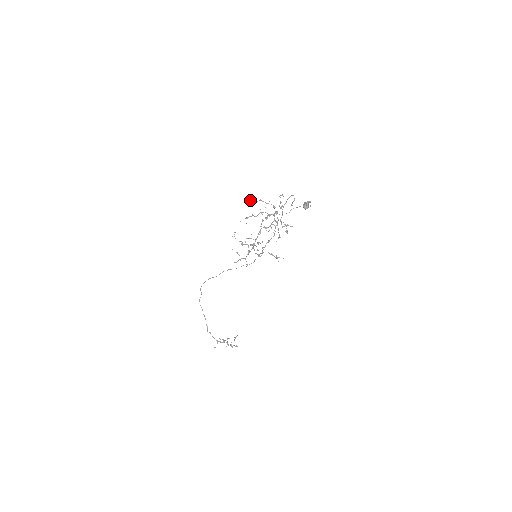
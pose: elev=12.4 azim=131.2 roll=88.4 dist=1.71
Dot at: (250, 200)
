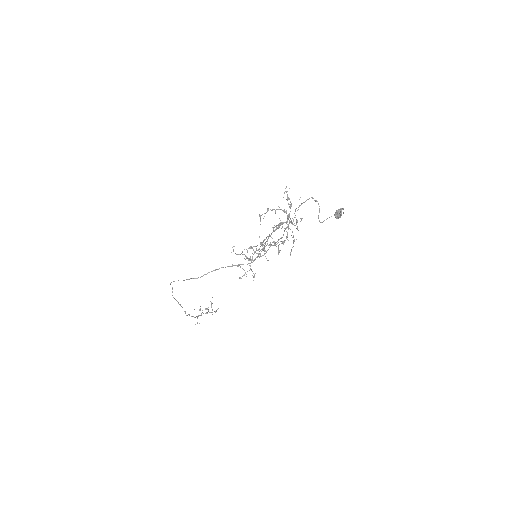
Dot at: (260, 218)
